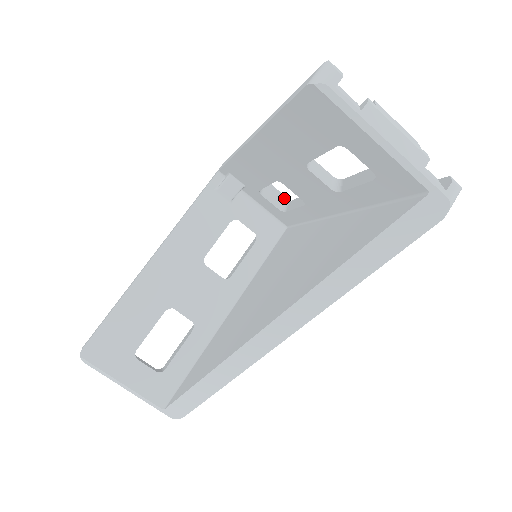
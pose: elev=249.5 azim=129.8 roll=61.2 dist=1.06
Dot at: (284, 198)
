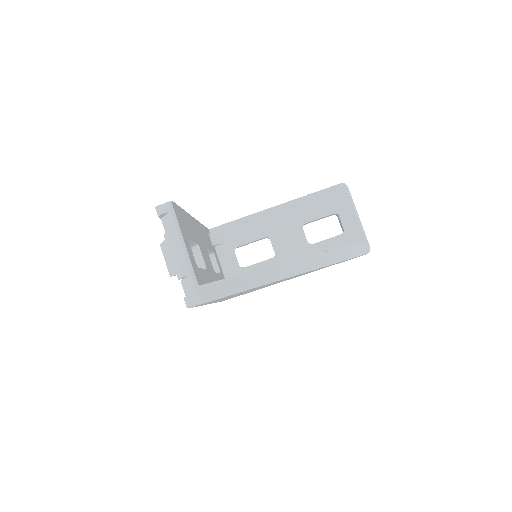
Dot at: occluded
